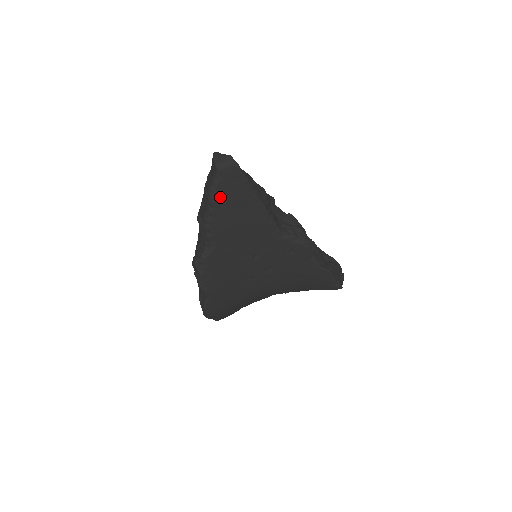
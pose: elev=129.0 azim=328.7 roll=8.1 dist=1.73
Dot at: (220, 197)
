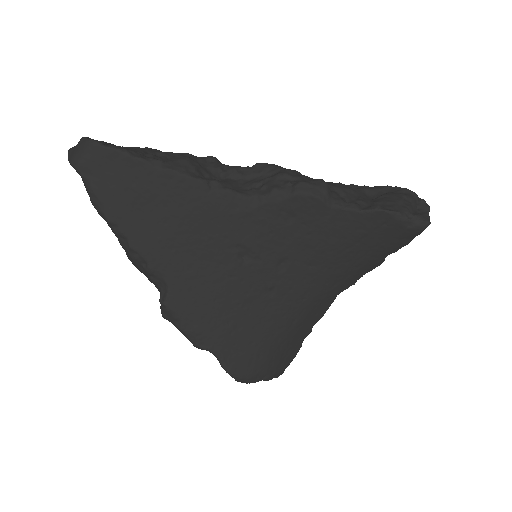
Dot at: (112, 204)
